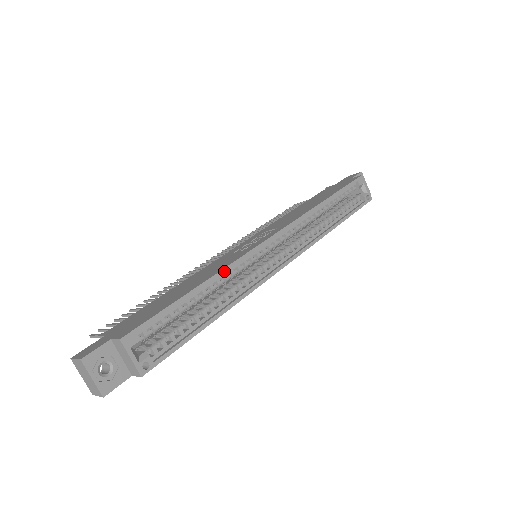
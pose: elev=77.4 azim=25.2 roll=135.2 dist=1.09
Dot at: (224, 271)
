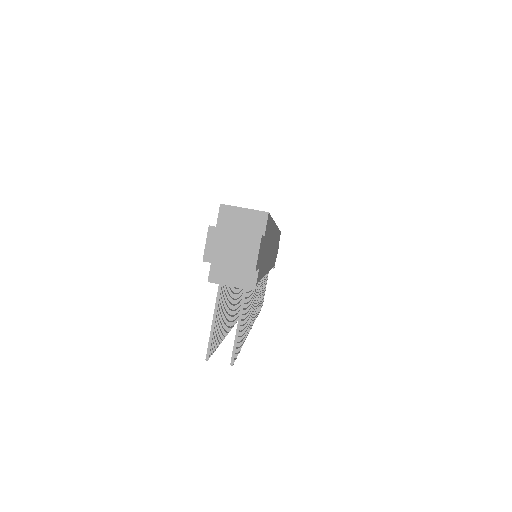
Dot at: occluded
